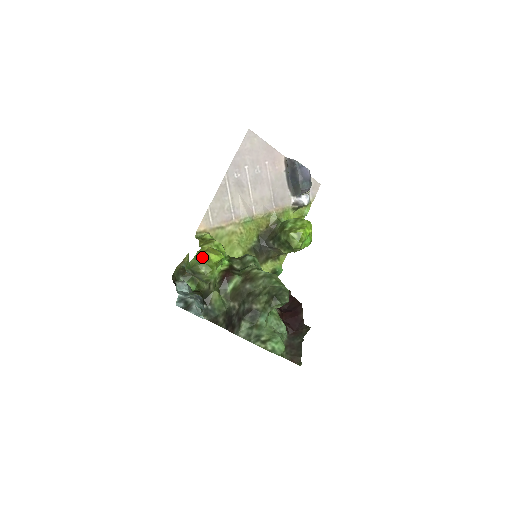
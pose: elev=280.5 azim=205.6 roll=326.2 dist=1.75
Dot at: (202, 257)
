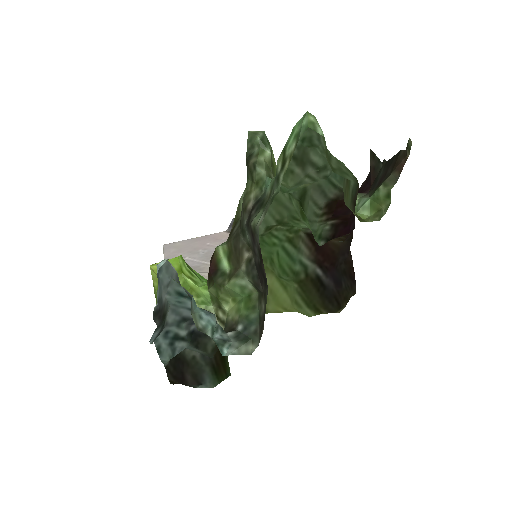
Dot at: (157, 288)
